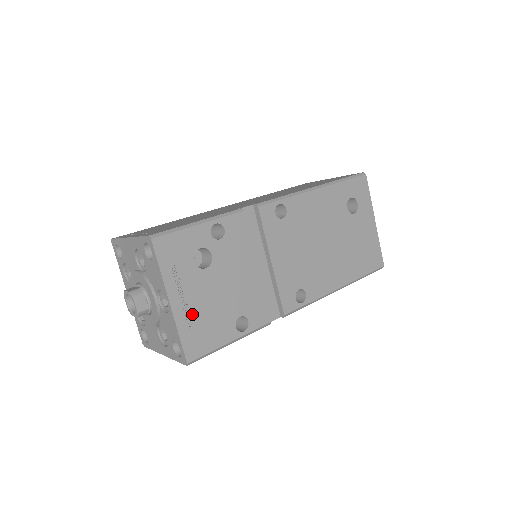
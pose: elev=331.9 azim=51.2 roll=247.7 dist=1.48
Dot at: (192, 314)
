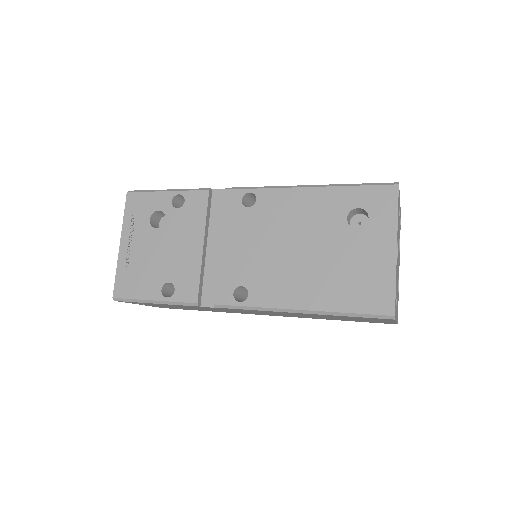
Dot at: (132, 260)
